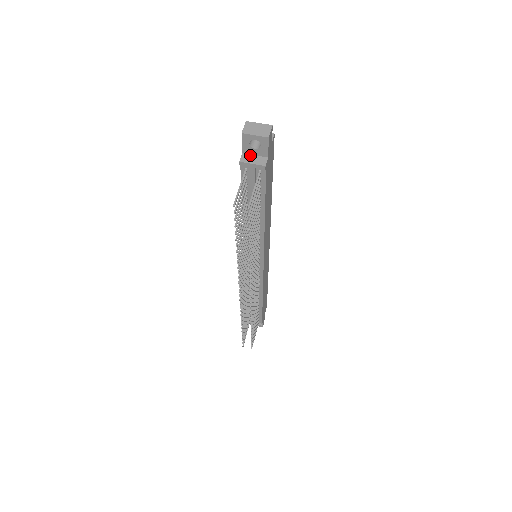
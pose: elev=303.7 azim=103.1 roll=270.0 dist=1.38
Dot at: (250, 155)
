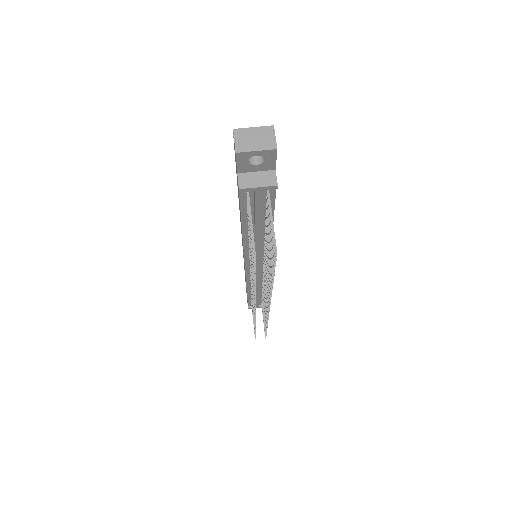
Dot at: (249, 173)
